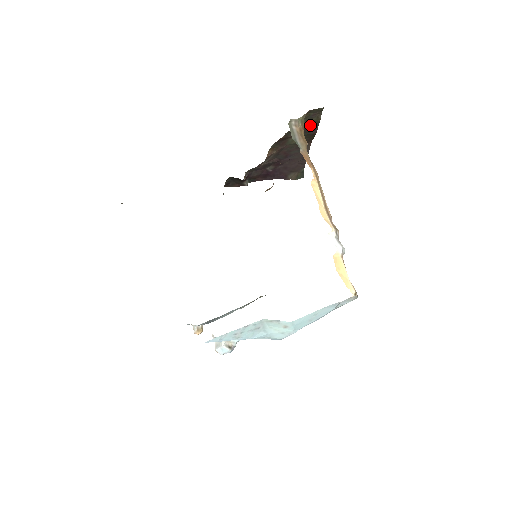
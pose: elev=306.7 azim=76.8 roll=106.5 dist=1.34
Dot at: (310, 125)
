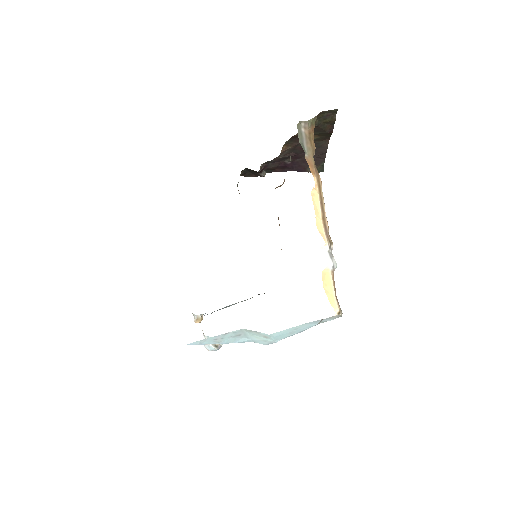
Dot at: (324, 125)
